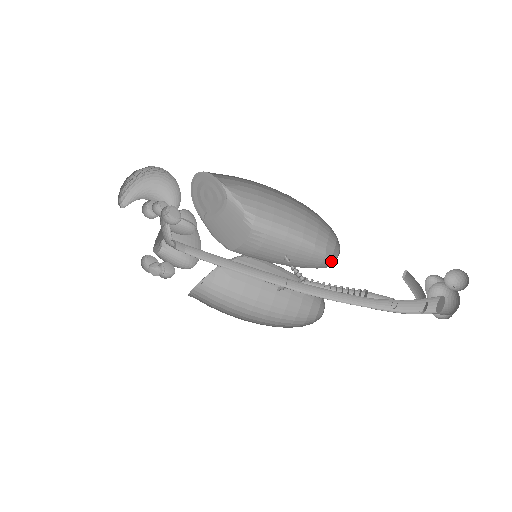
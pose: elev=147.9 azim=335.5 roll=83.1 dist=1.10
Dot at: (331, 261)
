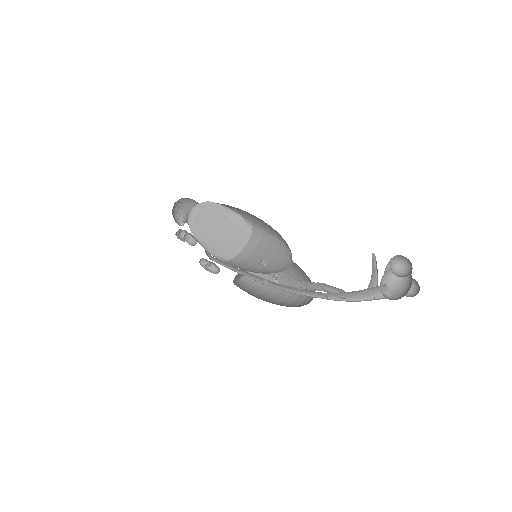
Dot at: occluded
